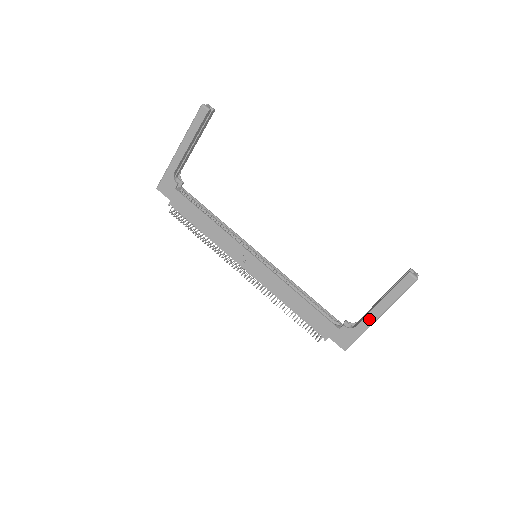
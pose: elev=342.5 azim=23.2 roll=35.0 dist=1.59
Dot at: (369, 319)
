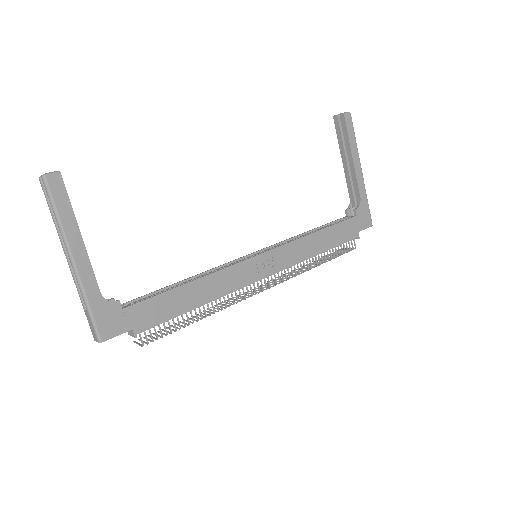
Dot at: (360, 180)
